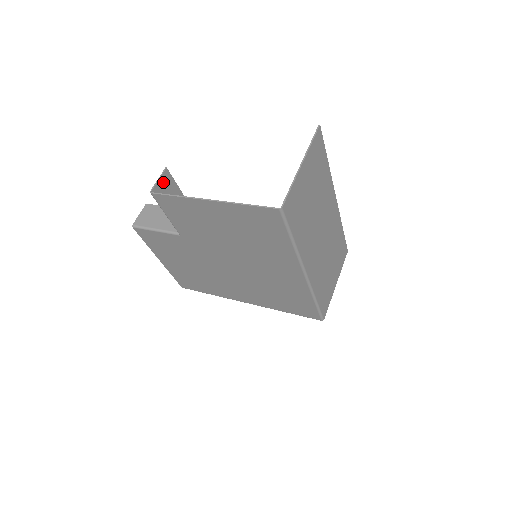
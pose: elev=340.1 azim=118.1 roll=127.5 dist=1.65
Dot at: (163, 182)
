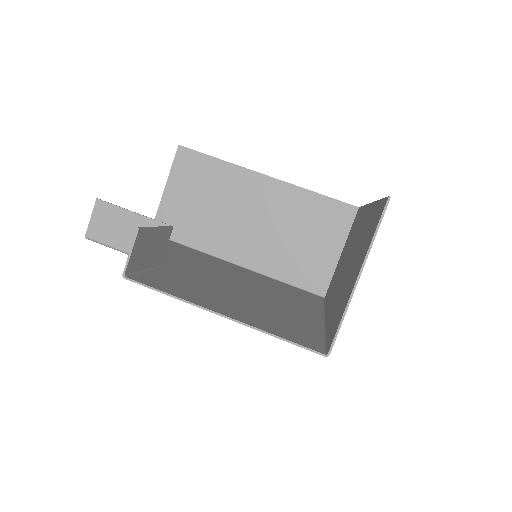
Dot at: (137, 247)
